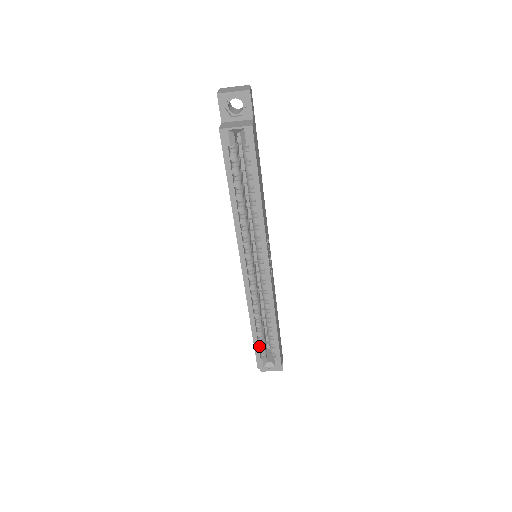
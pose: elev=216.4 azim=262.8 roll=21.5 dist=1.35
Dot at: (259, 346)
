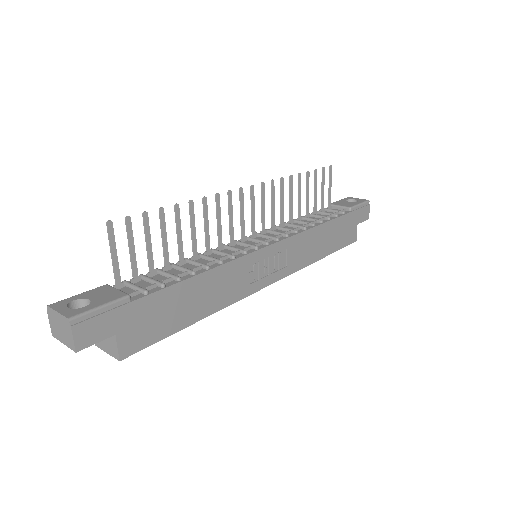
Dot at: occluded
